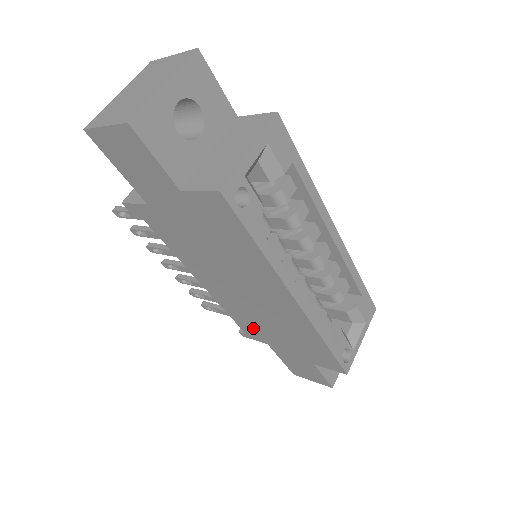
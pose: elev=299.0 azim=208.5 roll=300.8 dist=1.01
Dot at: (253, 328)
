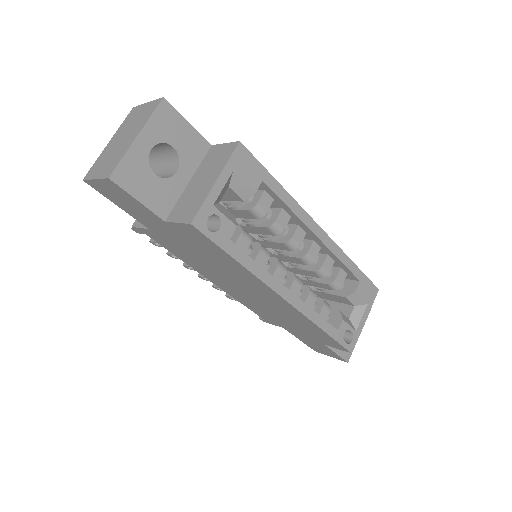
Dot at: (267, 316)
